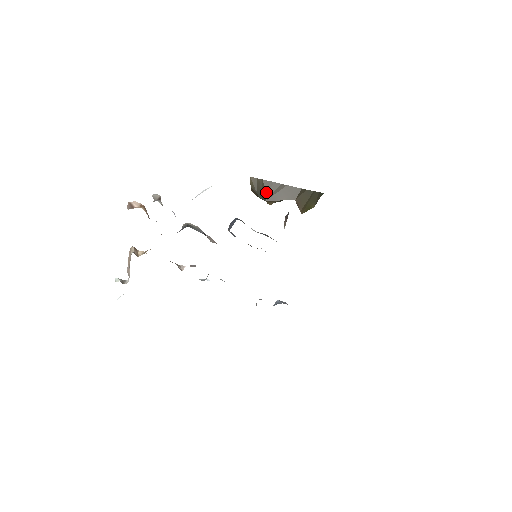
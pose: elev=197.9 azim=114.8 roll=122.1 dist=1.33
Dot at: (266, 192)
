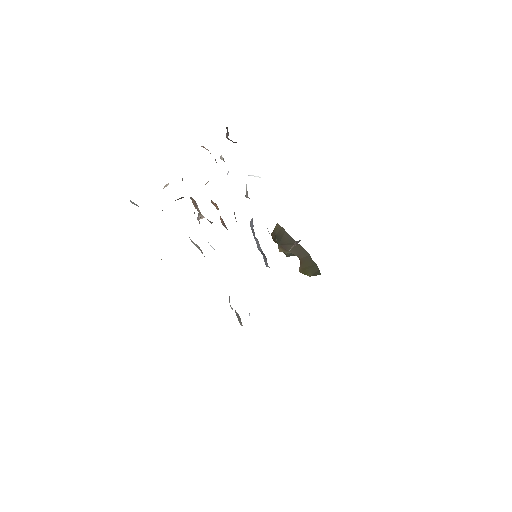
Dot at: (283, 240)
